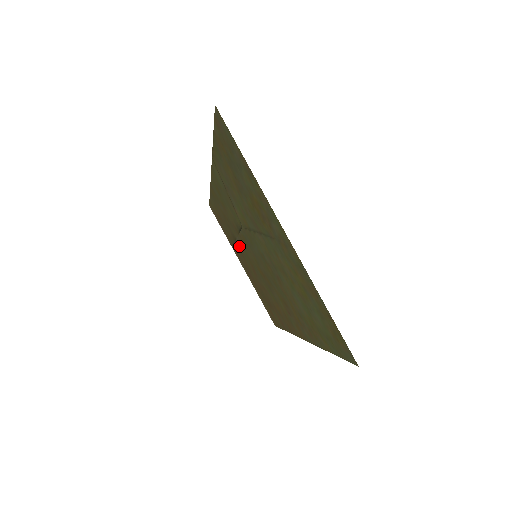
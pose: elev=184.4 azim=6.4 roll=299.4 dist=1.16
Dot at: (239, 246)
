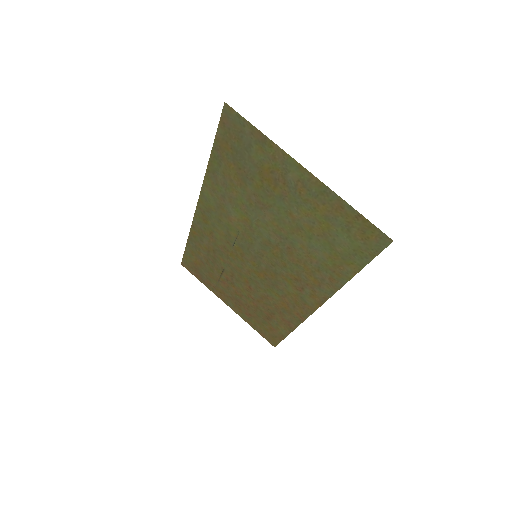
Dot at: (228, 274)
